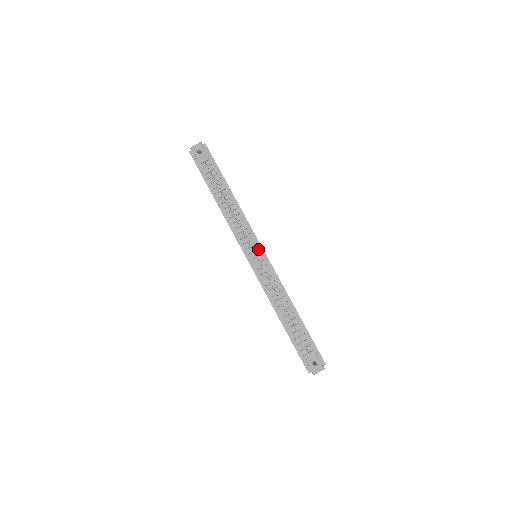
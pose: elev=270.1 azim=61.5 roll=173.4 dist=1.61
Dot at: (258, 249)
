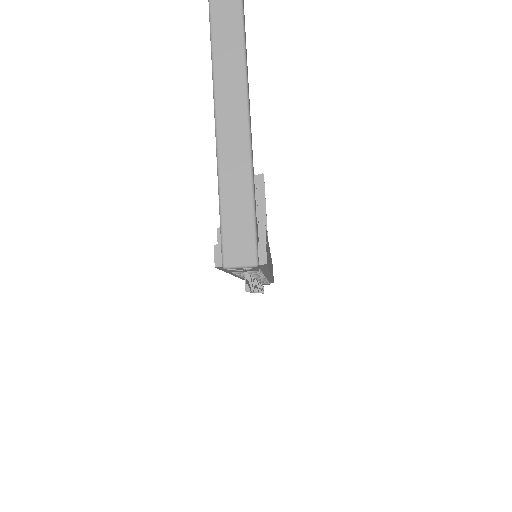
Dot at: occluded
